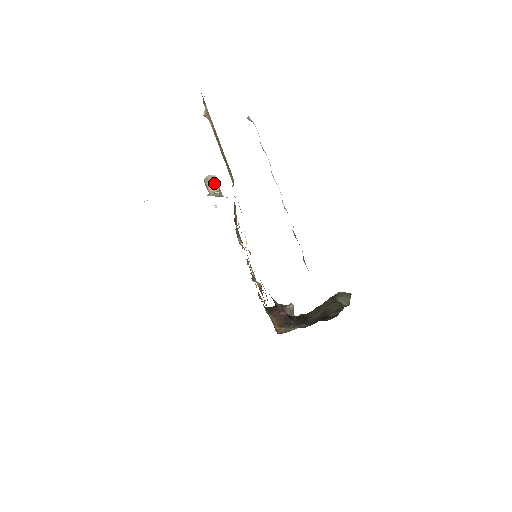
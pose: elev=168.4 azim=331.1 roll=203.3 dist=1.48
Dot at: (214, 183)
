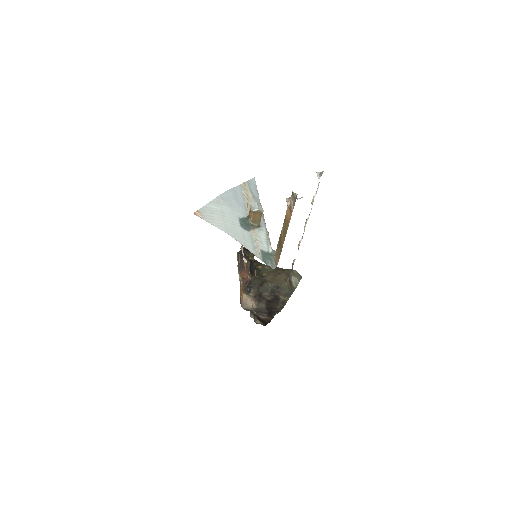
Dot at: (259, 216)
